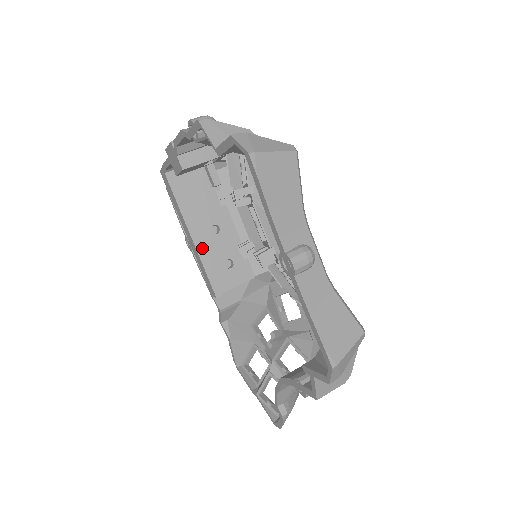
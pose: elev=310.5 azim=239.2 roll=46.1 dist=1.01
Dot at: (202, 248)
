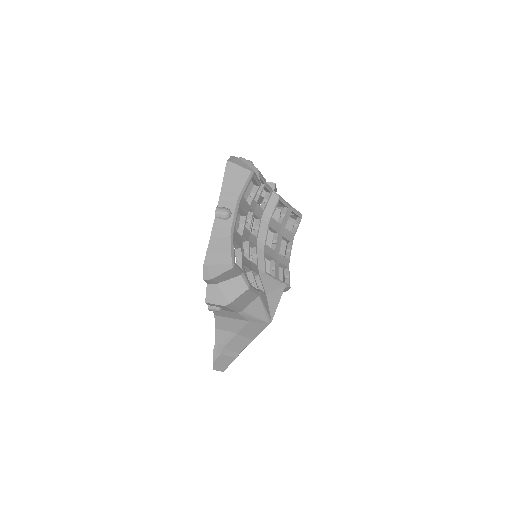
Dot at: occluded
